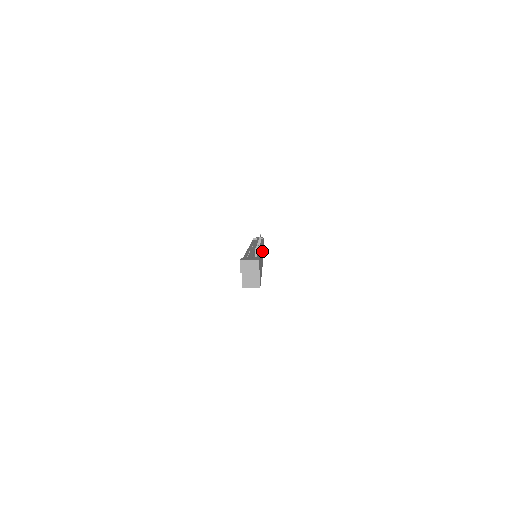
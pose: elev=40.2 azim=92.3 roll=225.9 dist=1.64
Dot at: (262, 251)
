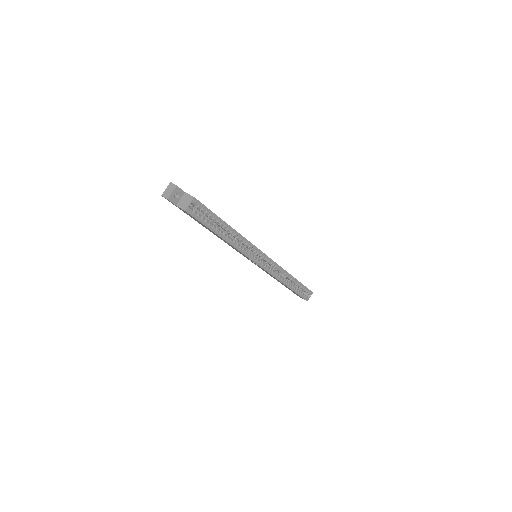
Dot at: occluded
